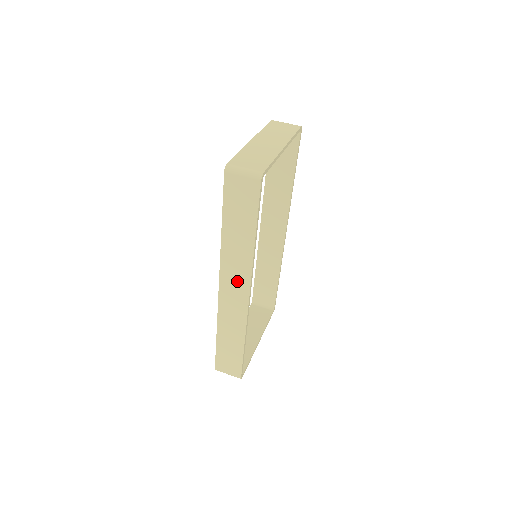
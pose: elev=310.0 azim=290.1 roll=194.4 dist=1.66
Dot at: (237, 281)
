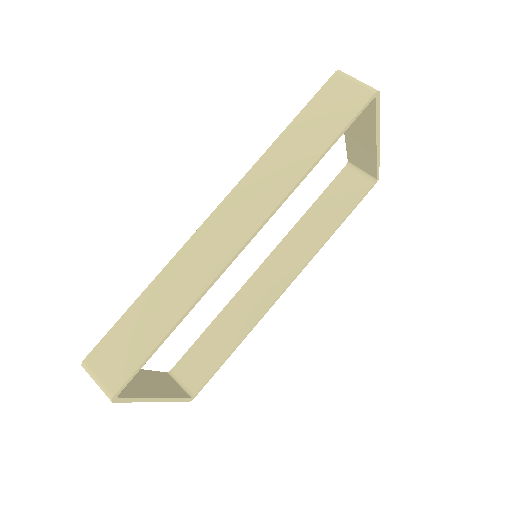
Dot at: (247, 211)
